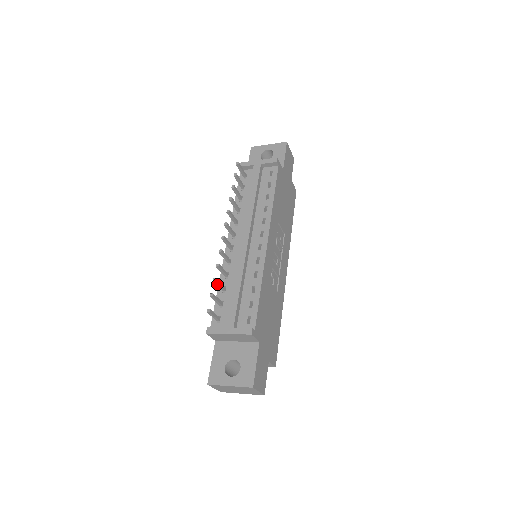
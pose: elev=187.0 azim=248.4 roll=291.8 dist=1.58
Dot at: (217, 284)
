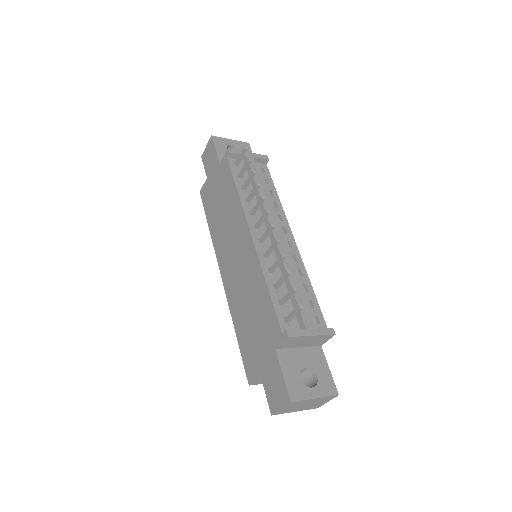
Dot at: (285, 278)
